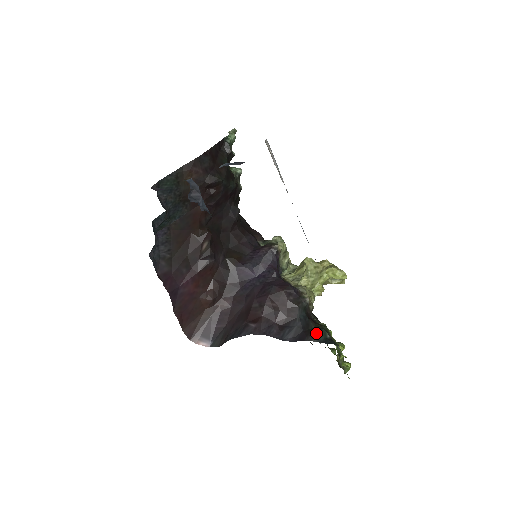
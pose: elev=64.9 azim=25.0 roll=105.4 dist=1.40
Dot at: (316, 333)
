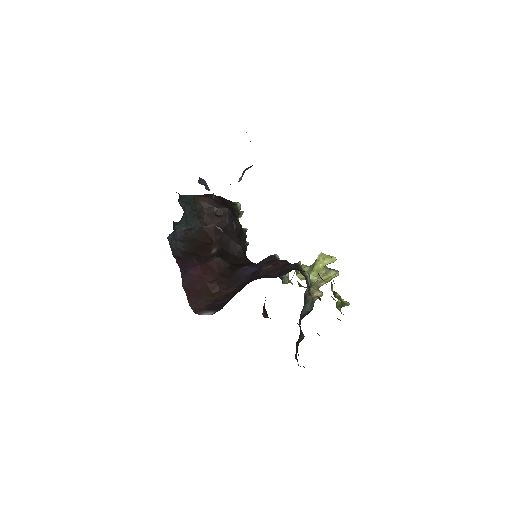
Dot at: occluded
